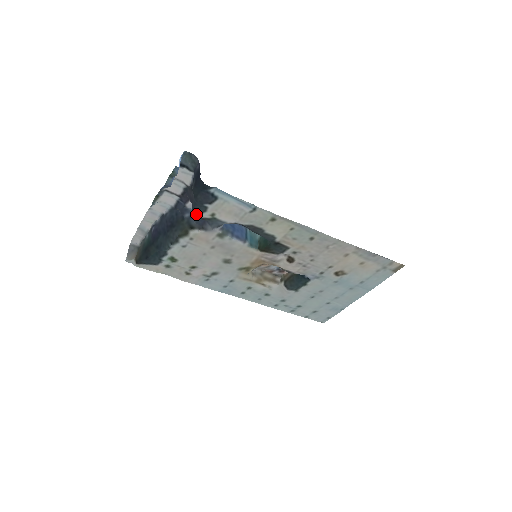
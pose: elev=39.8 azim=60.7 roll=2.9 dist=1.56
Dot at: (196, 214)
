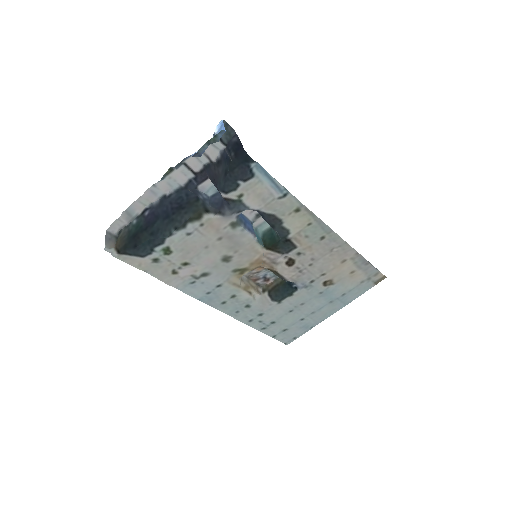
Dot at: (223, 192)
